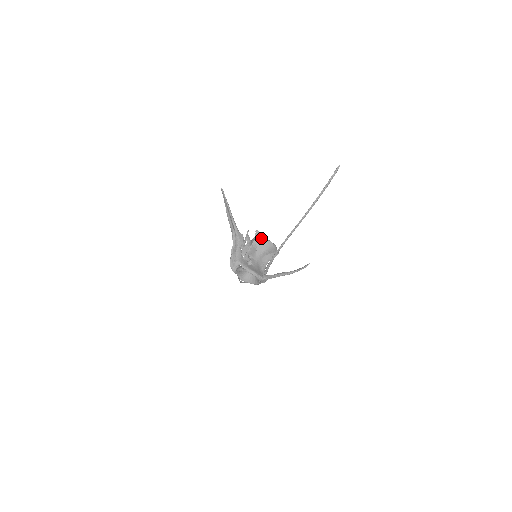
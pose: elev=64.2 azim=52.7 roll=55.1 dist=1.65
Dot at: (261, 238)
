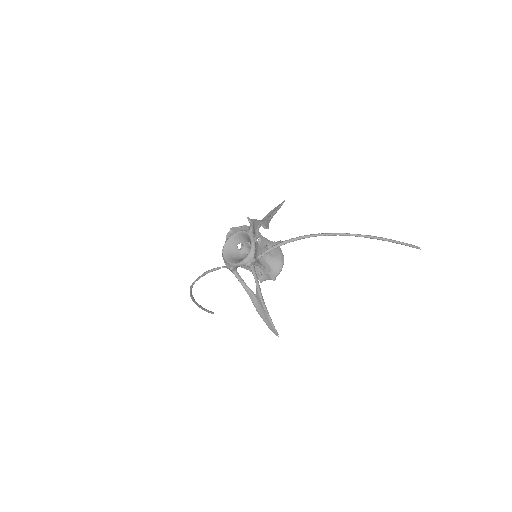
Dot at: (280, 248)
